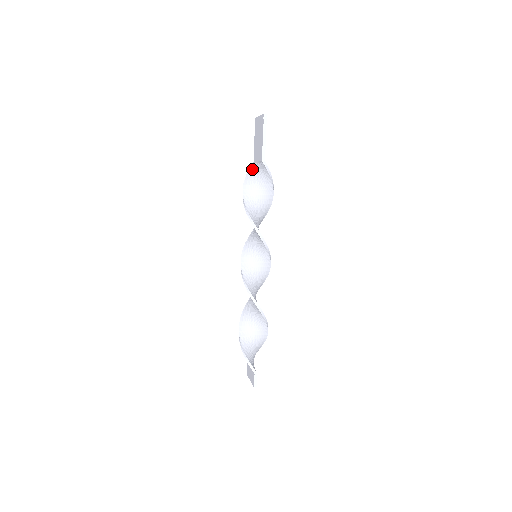
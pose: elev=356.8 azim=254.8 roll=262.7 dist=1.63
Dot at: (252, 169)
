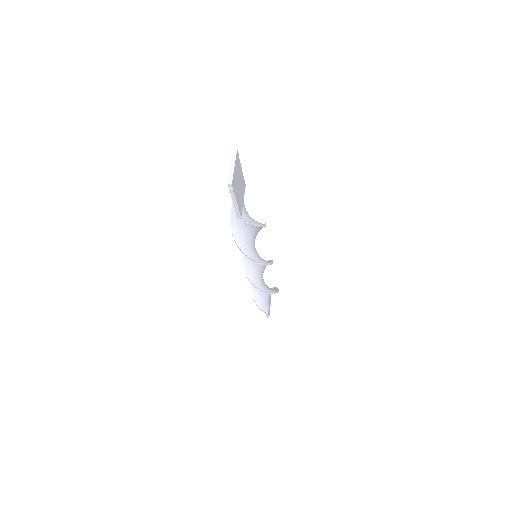
Dot at: occluded
